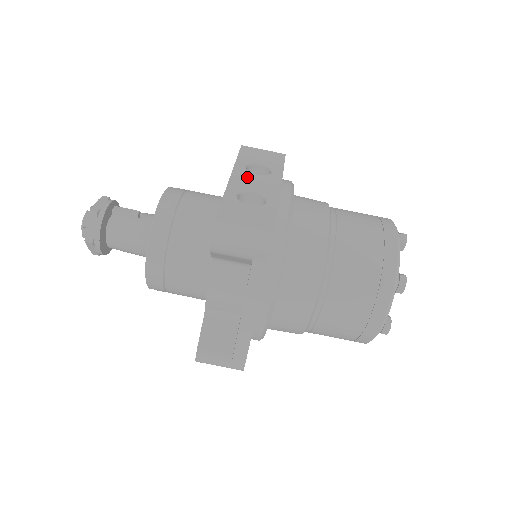
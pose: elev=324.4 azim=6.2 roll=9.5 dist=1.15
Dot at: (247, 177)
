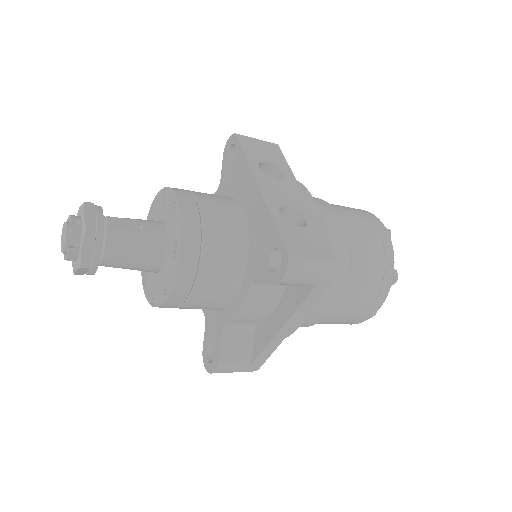
Dot at: (272, 184)
